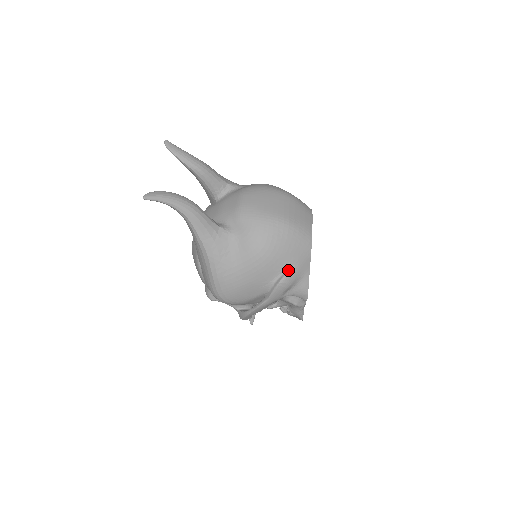
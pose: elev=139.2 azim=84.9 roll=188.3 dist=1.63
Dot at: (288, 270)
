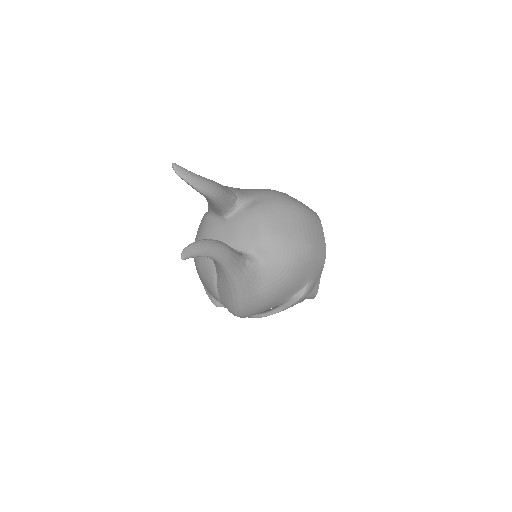
Dot at: (307, 286)
